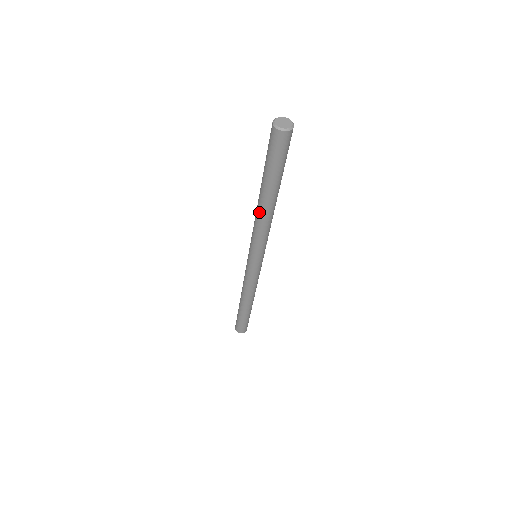
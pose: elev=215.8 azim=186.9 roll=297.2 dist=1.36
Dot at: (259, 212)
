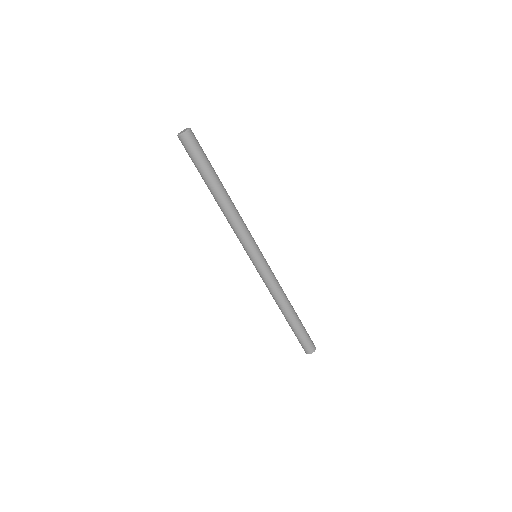
Dot at: (220, 208)
